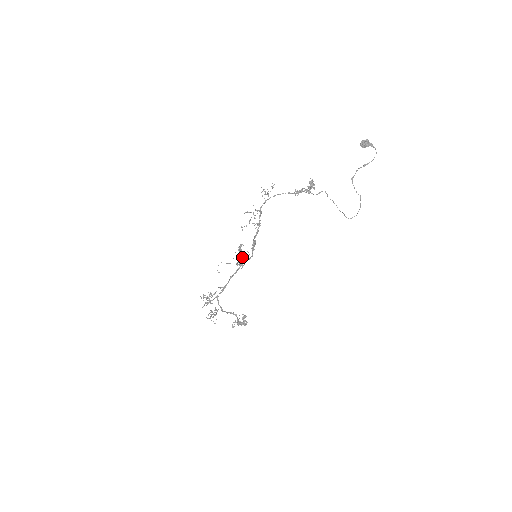
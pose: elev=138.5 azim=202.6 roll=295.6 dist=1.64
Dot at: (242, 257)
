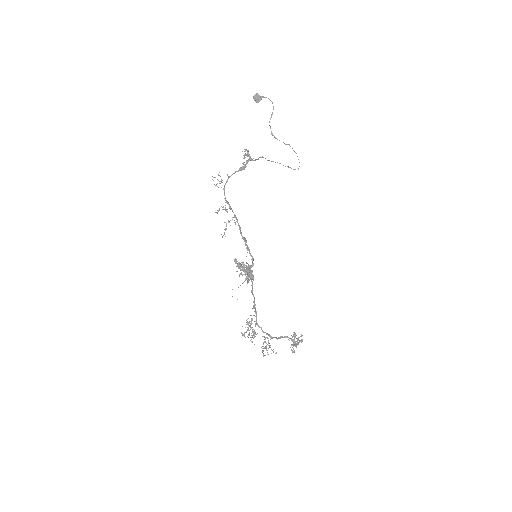
Dot at: (246, 266)
